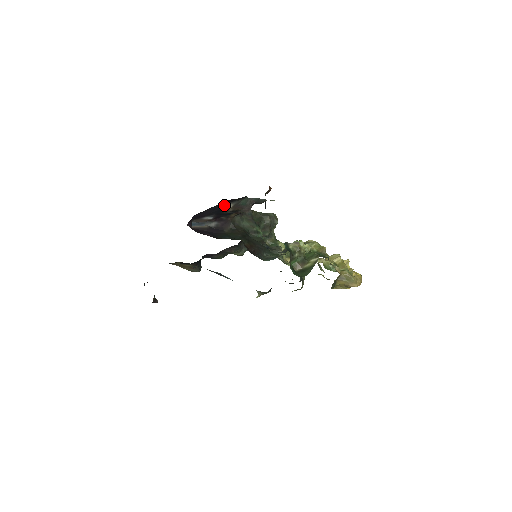
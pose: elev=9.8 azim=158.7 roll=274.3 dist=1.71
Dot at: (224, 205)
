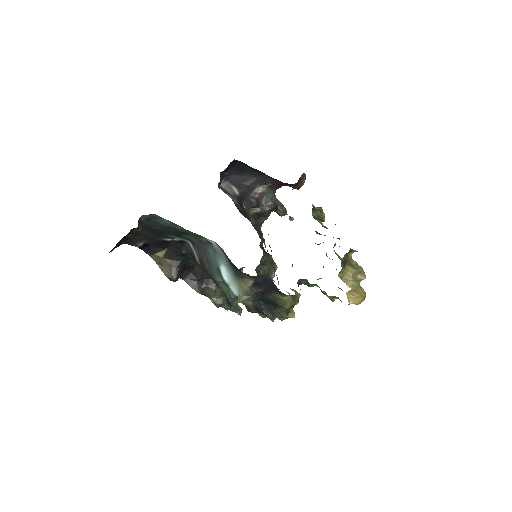
Dot at: (256, 183)
